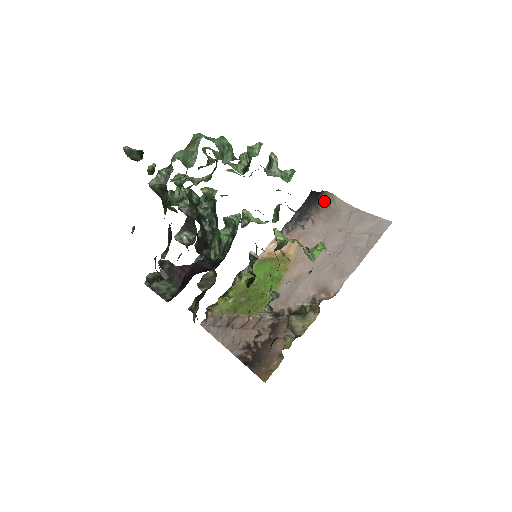
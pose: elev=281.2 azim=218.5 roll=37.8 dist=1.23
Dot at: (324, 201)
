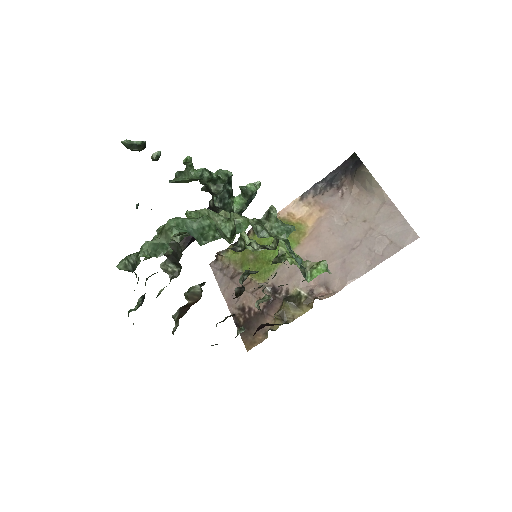
Dot at: (361, 177)
